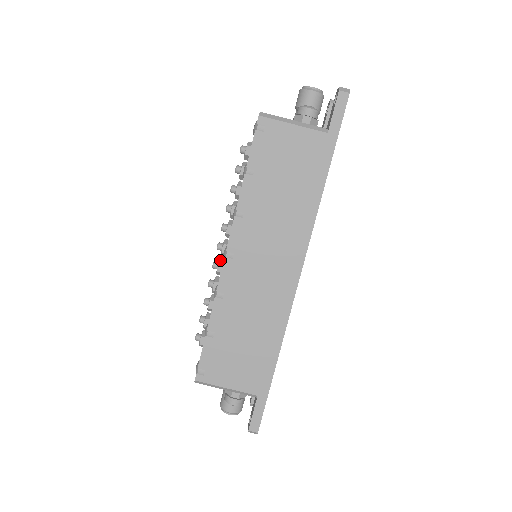
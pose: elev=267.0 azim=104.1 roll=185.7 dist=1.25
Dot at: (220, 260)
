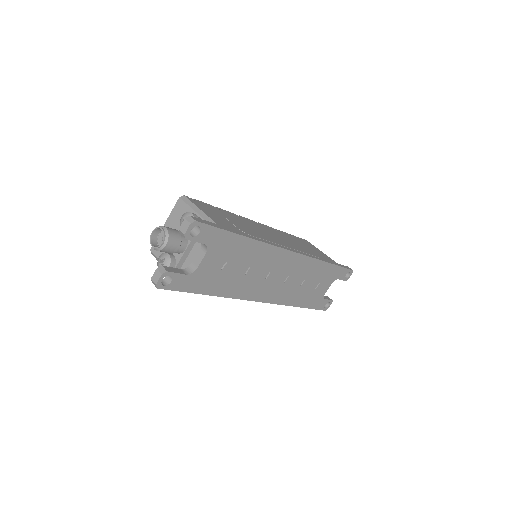
Dot at: occluded
